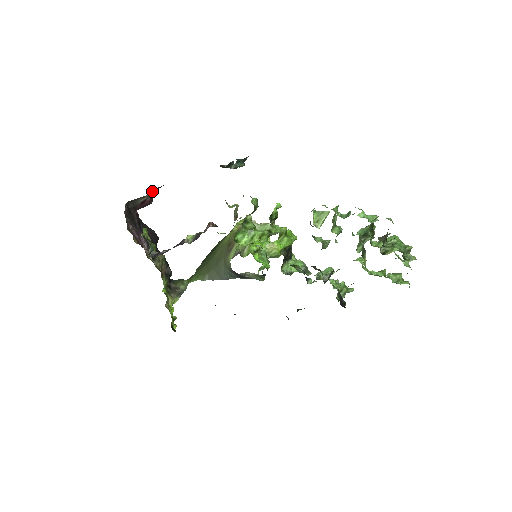
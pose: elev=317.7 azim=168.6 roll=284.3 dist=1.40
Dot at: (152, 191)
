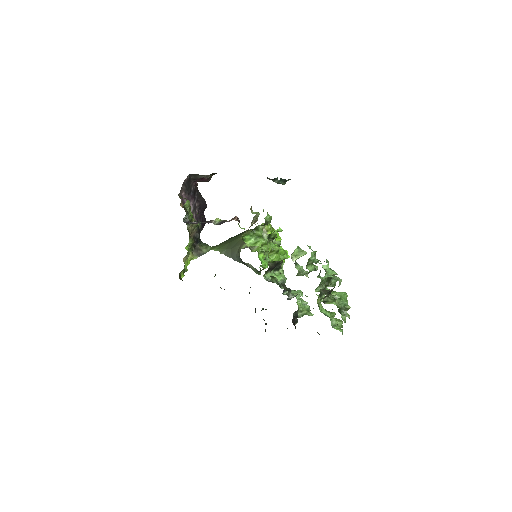
Dot at: (211, 174)
